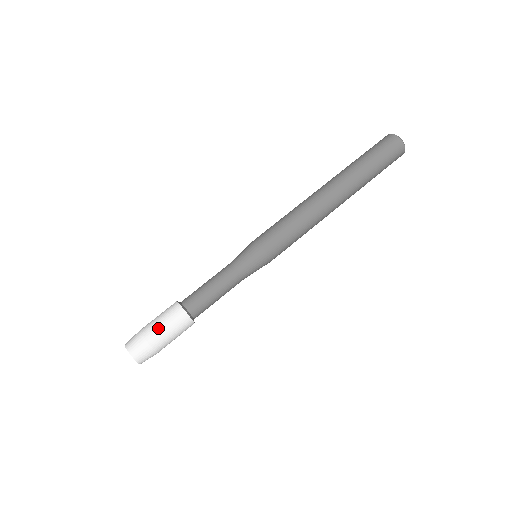
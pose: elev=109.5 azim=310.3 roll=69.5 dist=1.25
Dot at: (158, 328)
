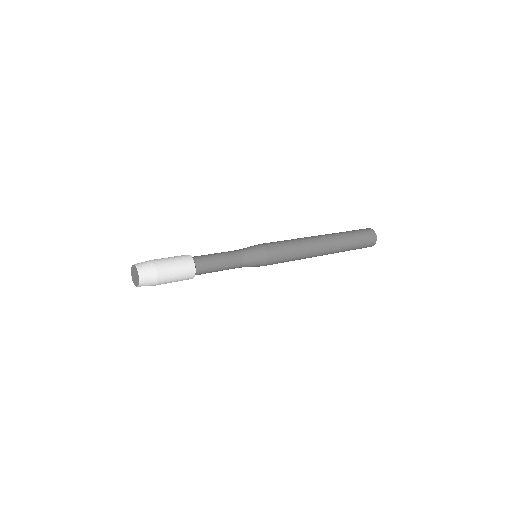
Dot at: (169, 264)
